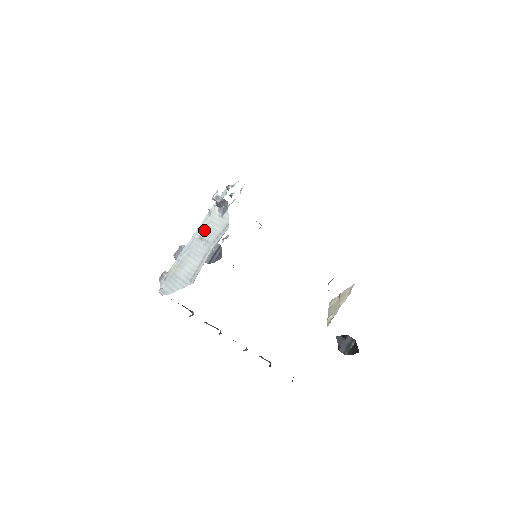
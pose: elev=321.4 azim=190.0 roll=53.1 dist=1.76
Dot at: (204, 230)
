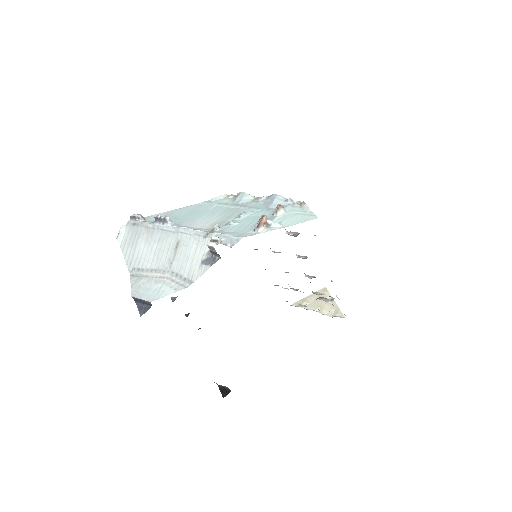
Dot at: (186, 243)
